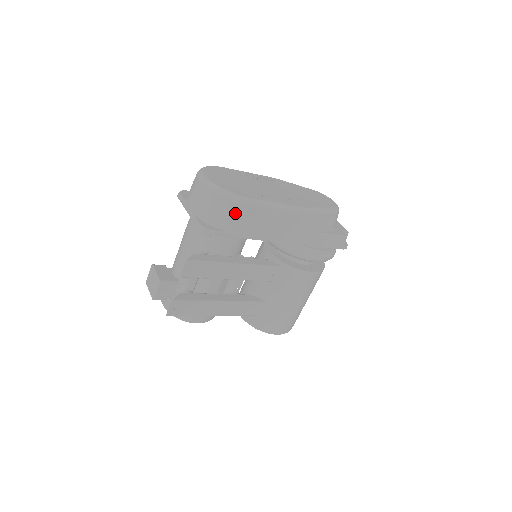
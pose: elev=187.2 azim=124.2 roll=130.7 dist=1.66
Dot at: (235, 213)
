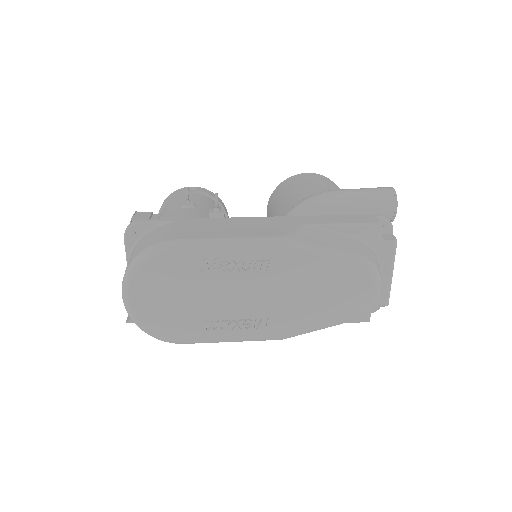
Dot at: occluded
